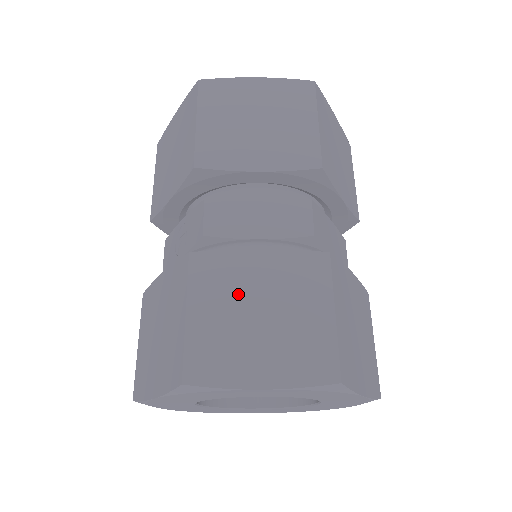
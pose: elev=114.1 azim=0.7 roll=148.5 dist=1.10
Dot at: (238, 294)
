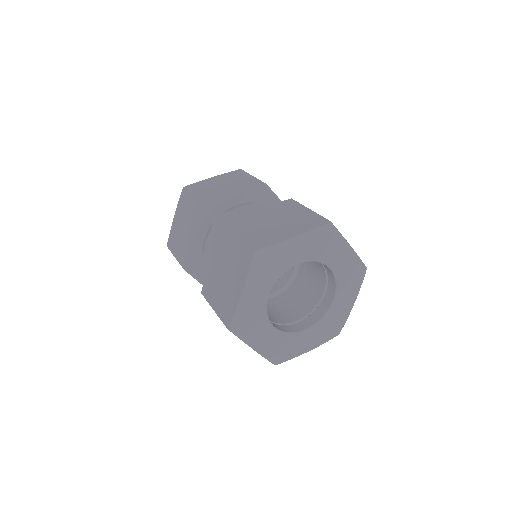
Dot at: occluded
